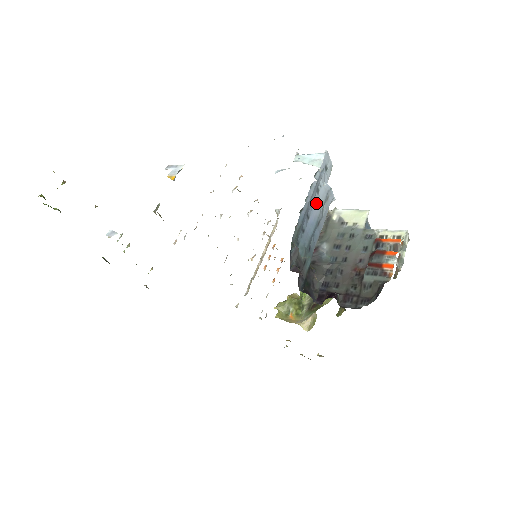
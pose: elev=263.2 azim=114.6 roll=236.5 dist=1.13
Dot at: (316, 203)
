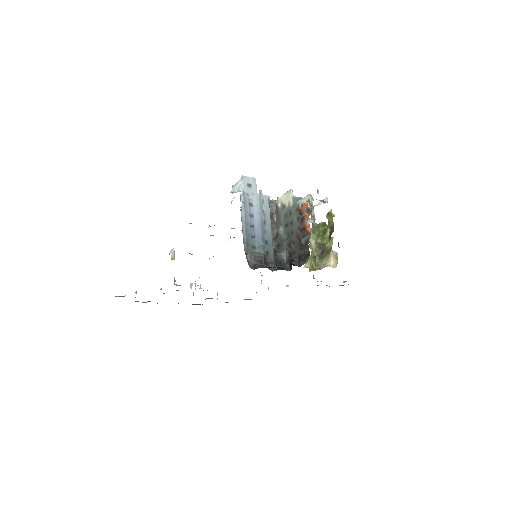
Dot at: (254, 213)
